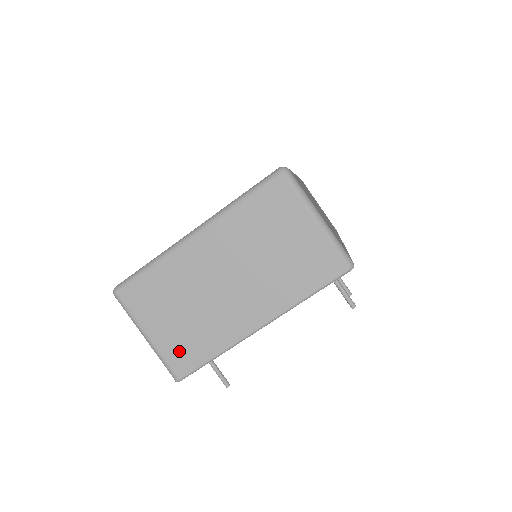
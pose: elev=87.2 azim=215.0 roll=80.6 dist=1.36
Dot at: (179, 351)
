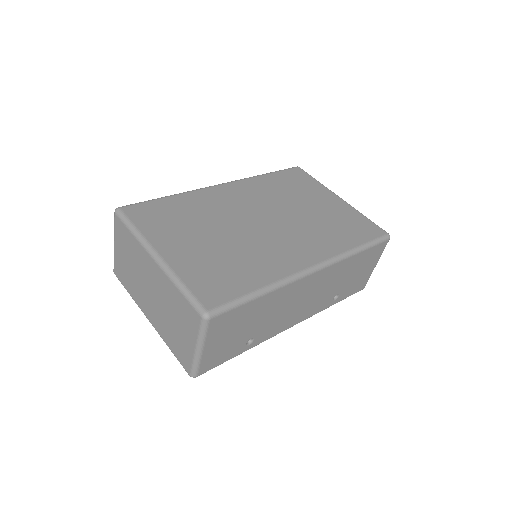
Dot at: (120, 269)
